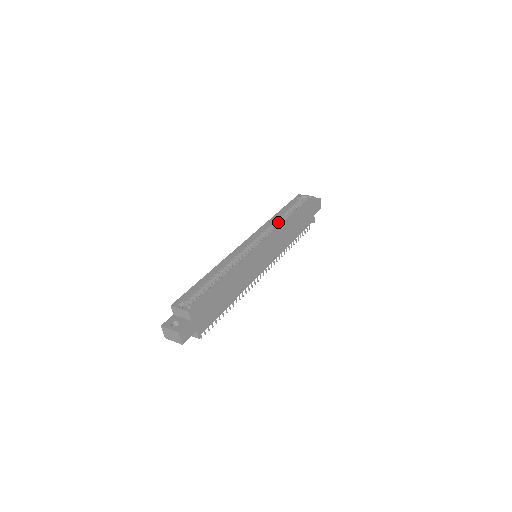
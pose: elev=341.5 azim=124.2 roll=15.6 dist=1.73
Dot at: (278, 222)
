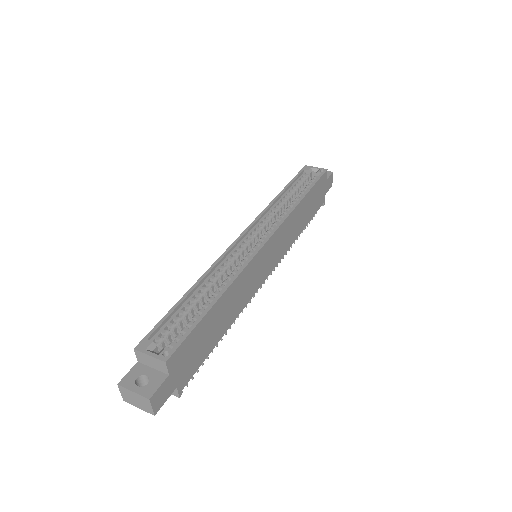
Dot at: (283, 205)
